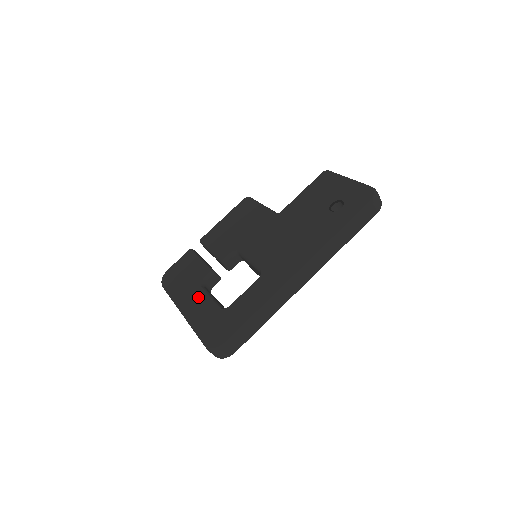
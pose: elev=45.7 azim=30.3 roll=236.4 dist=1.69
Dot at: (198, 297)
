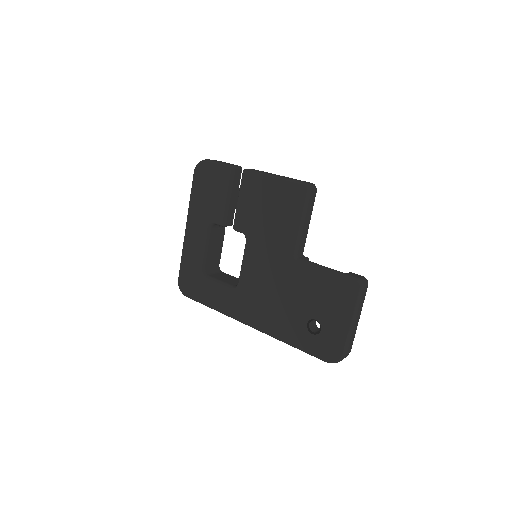
Dot at: (199, 235)
